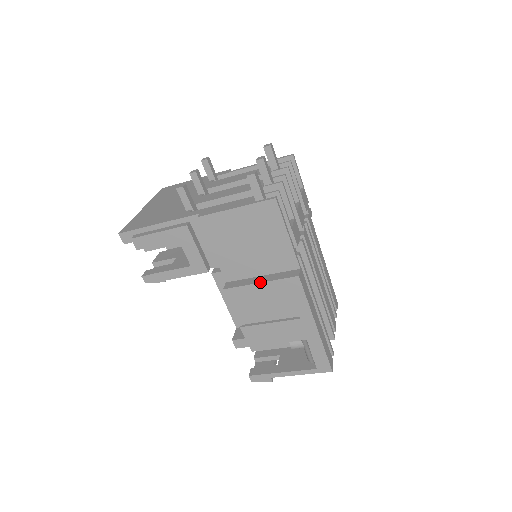
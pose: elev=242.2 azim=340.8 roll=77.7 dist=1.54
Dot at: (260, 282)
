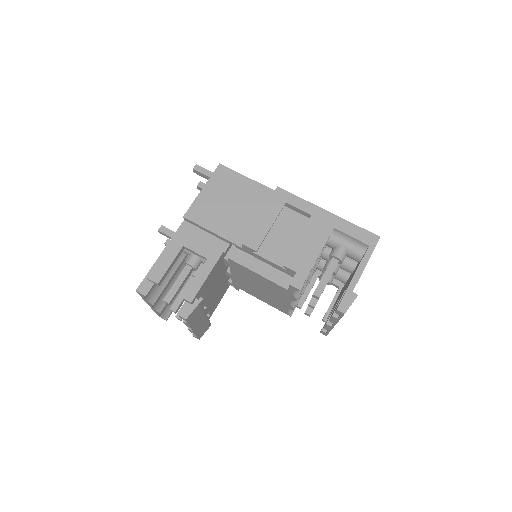
Dot at: (260, 214)
